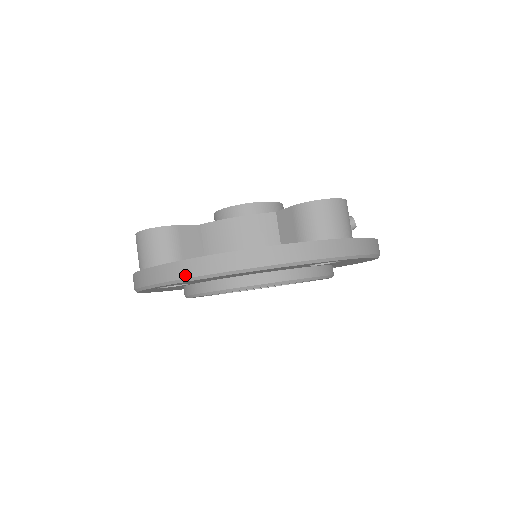
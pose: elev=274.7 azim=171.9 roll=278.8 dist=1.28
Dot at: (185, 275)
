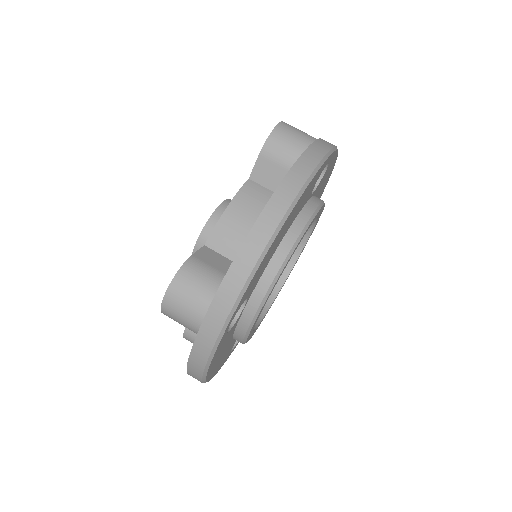
Dot at: (252, 263)
